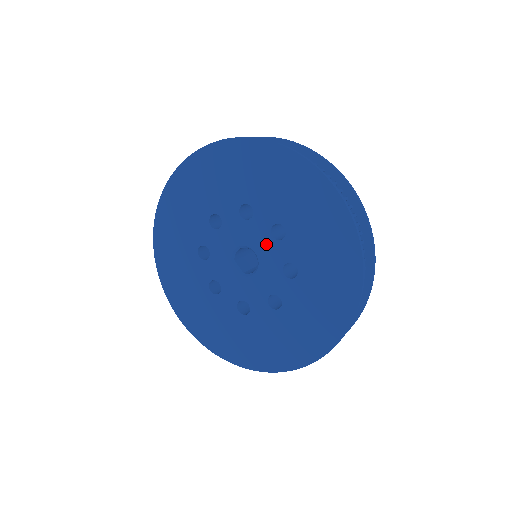
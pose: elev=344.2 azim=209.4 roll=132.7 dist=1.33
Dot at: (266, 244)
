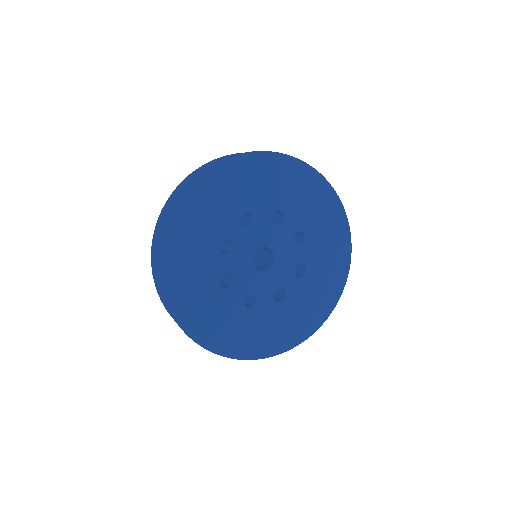
Dot at: (287, 247)
